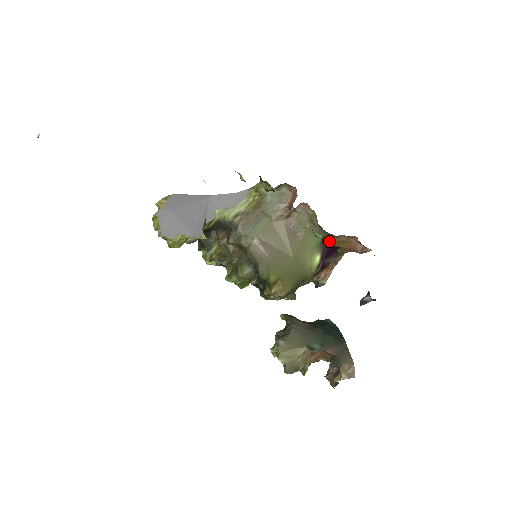
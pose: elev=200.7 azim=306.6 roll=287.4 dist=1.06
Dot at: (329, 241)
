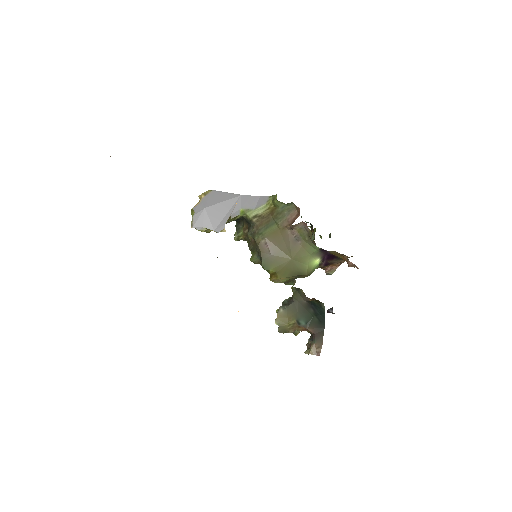
Dot at: (328, 251)
